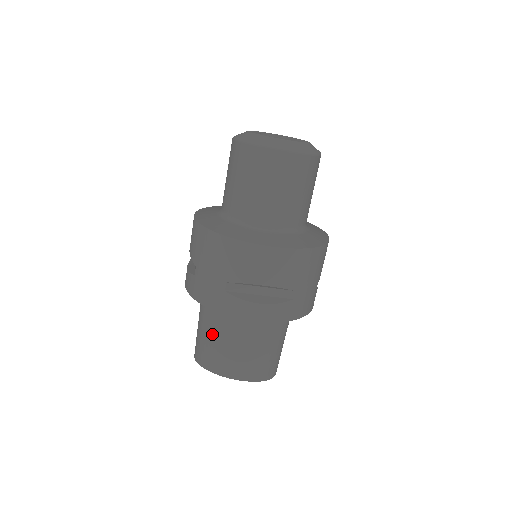
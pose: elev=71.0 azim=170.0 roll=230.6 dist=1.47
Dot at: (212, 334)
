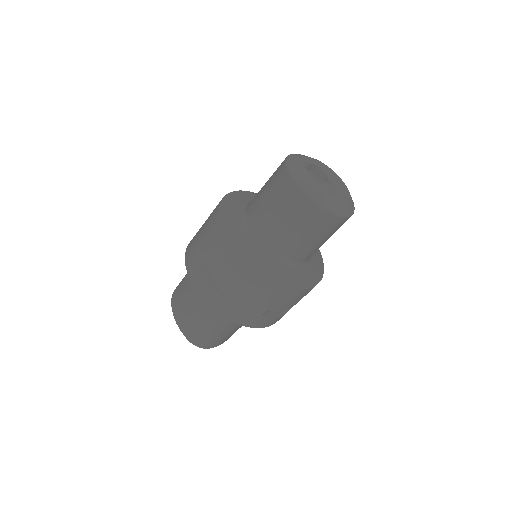
Dot at: (187, 278)
